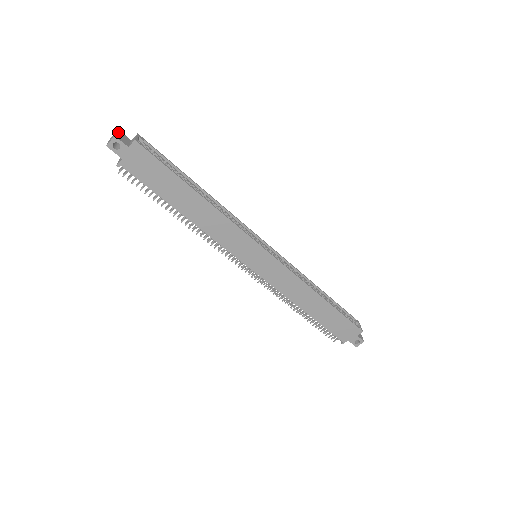
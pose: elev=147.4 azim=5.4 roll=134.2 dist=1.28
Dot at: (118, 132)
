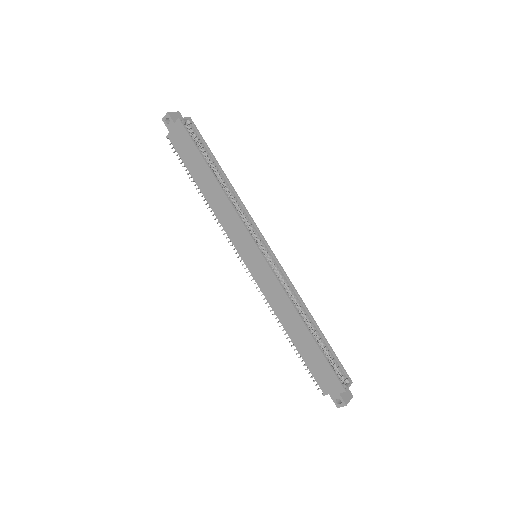
Dot at: (176, 112)
